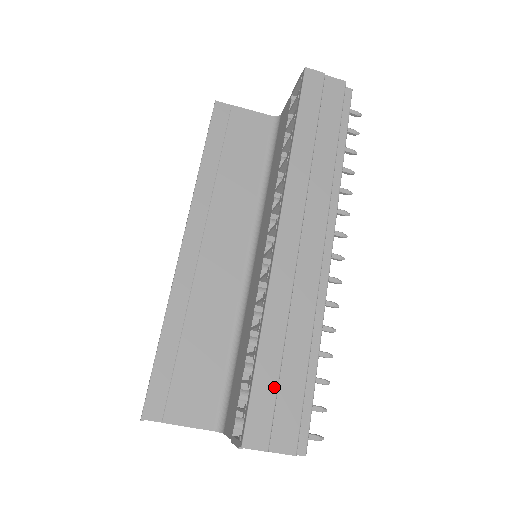
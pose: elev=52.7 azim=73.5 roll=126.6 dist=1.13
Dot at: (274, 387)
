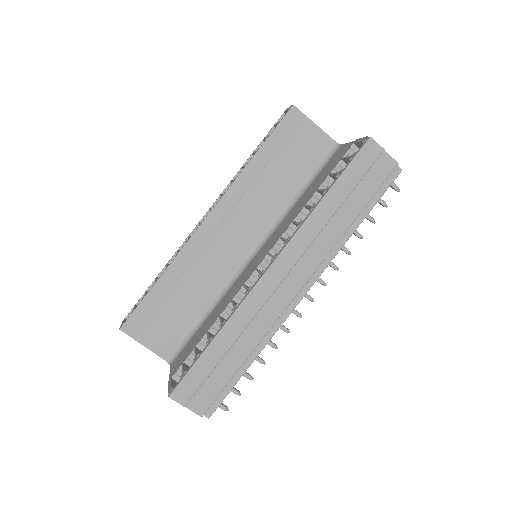
Dot at: (209, 371)
